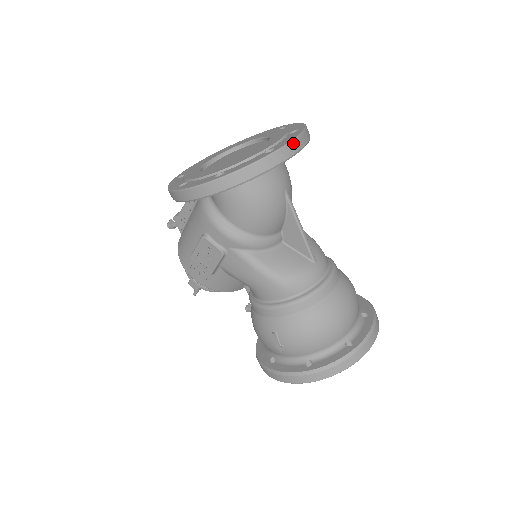
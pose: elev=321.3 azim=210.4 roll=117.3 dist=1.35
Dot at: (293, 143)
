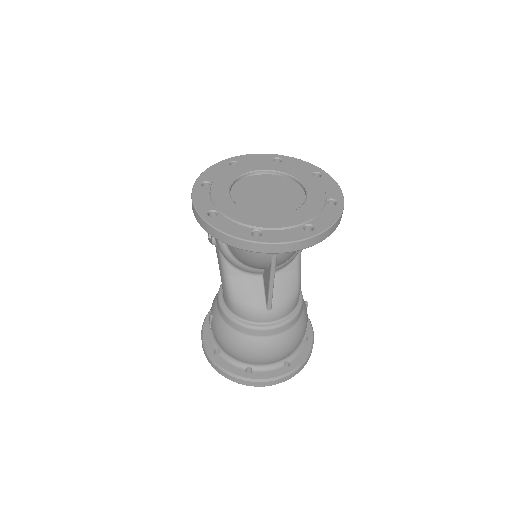
Dot at: (277, 245)
